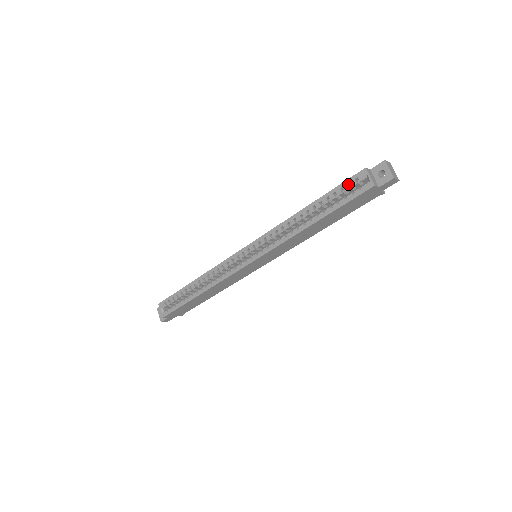
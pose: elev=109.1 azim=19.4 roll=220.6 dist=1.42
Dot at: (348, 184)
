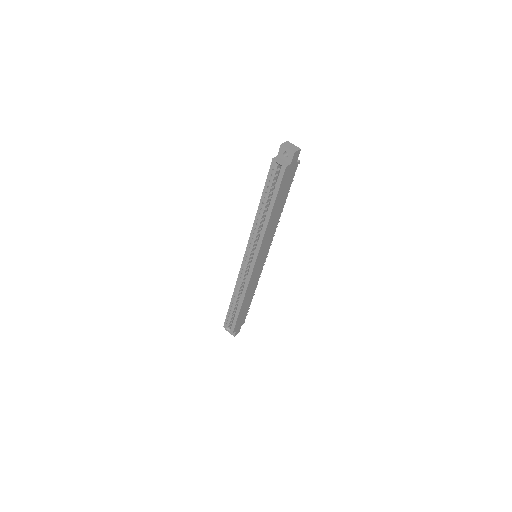
Dot at: (271, 176)
